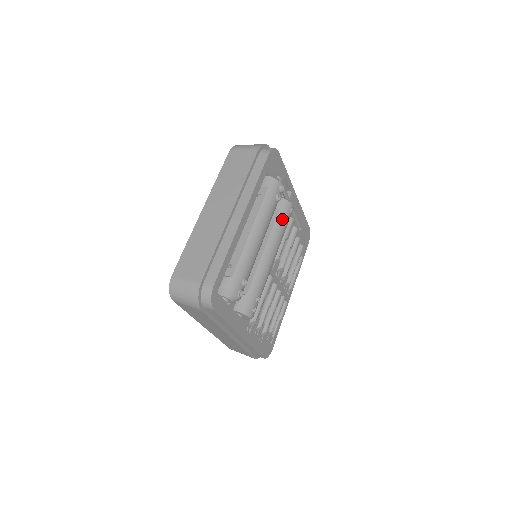
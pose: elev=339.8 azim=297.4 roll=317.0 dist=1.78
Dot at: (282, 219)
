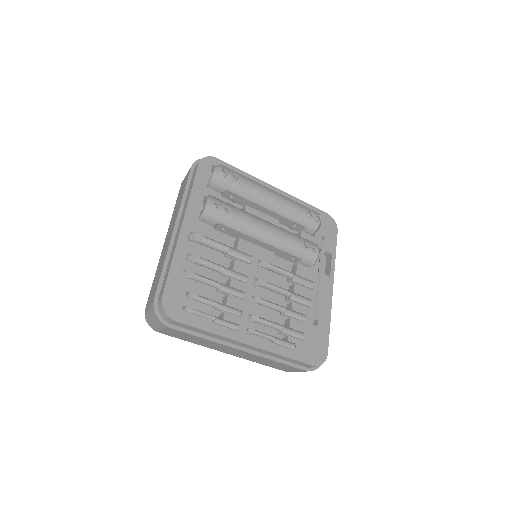
Dot at: (301, 238)
